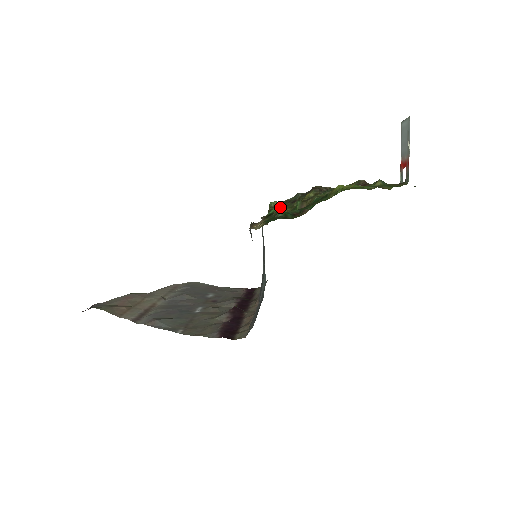
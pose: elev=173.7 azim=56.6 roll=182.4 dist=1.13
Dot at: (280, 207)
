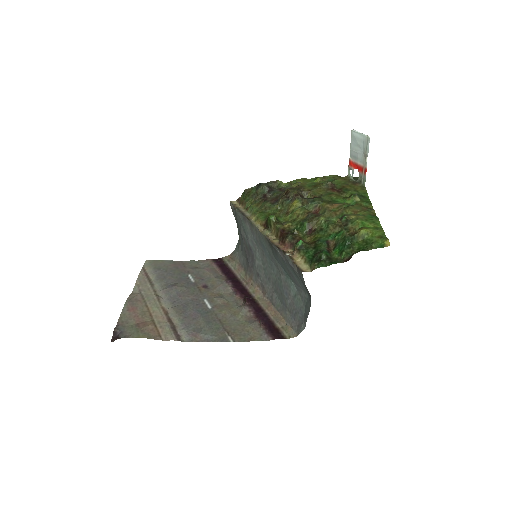
Dot at: occluded
